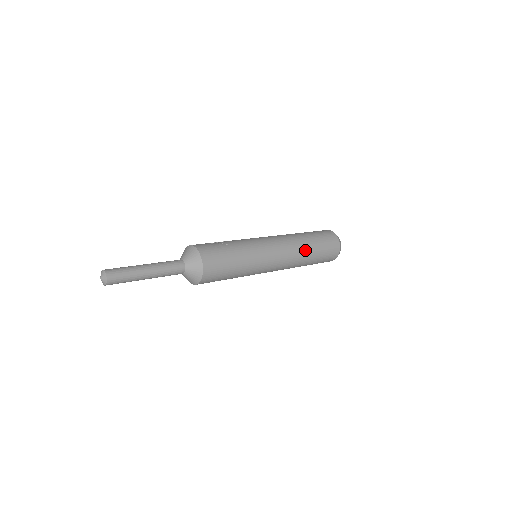
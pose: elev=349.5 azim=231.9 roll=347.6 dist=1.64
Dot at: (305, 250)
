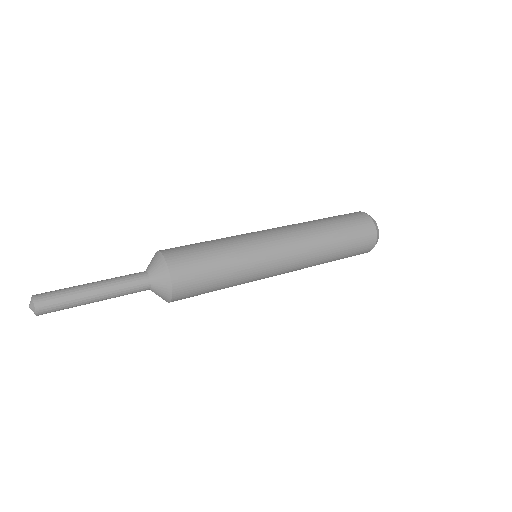
Dot at: (318, 228)
